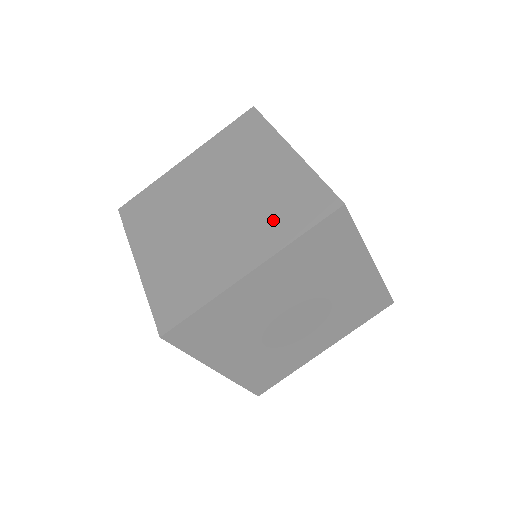
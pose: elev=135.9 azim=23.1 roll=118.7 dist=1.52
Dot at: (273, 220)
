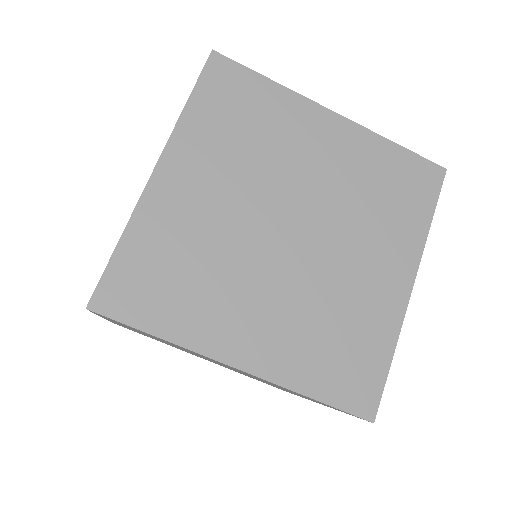
Dot at: occluded
